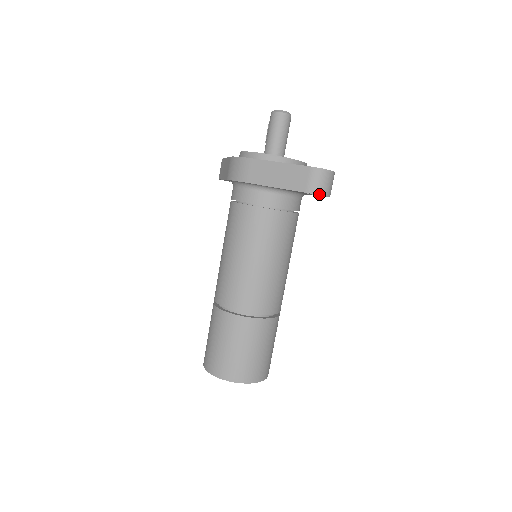
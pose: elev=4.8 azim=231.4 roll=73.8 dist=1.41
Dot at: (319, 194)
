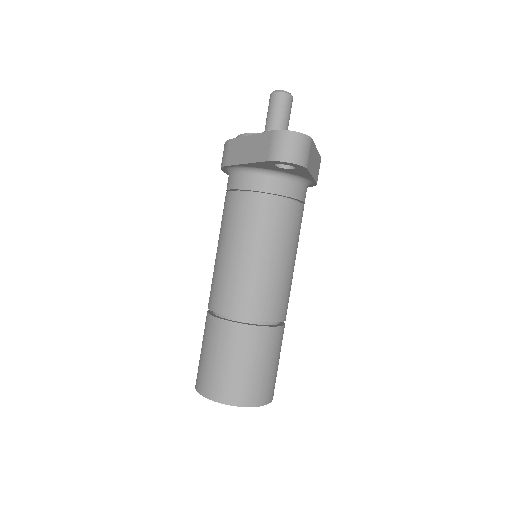
Dot at: (282, 160)
